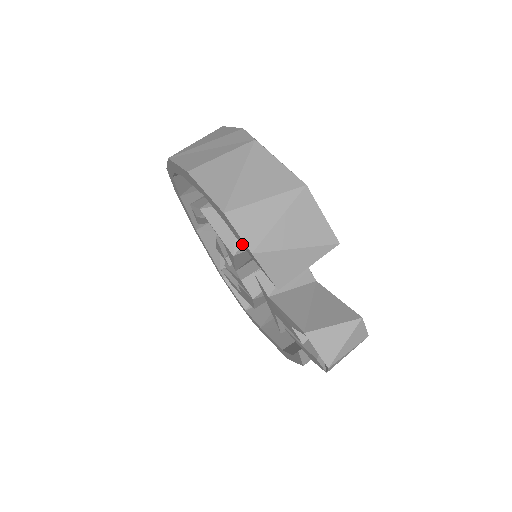
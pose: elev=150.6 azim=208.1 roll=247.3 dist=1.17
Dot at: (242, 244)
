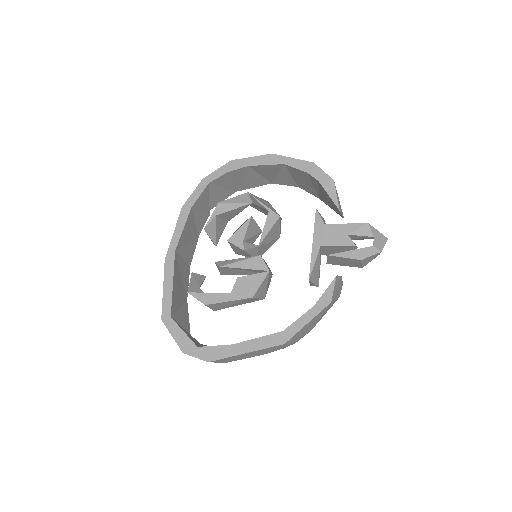
Dot at: (323, 180)
